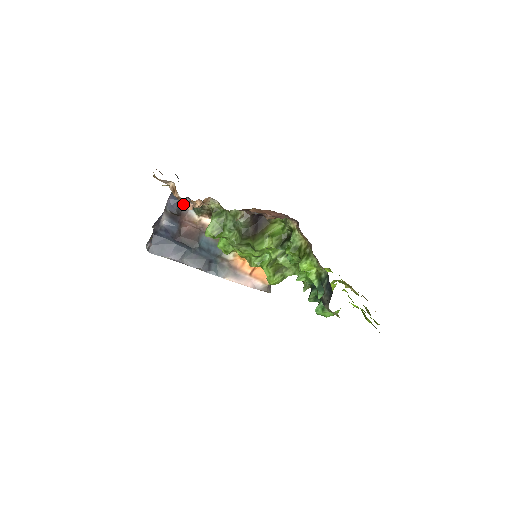
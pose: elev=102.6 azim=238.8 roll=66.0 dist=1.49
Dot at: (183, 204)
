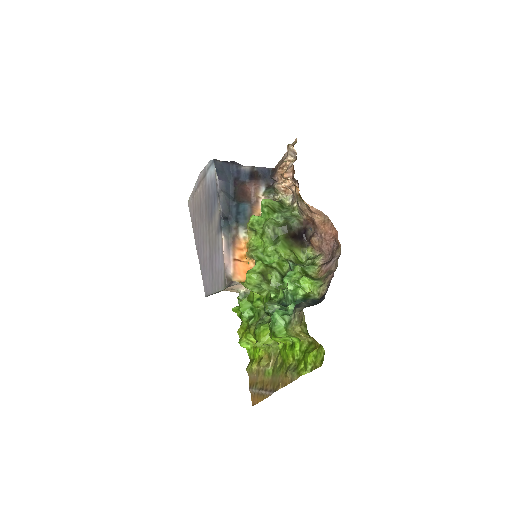
Dot at: (266, 180)
